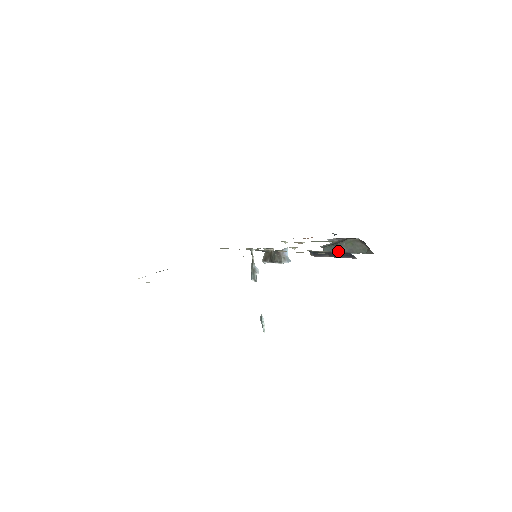
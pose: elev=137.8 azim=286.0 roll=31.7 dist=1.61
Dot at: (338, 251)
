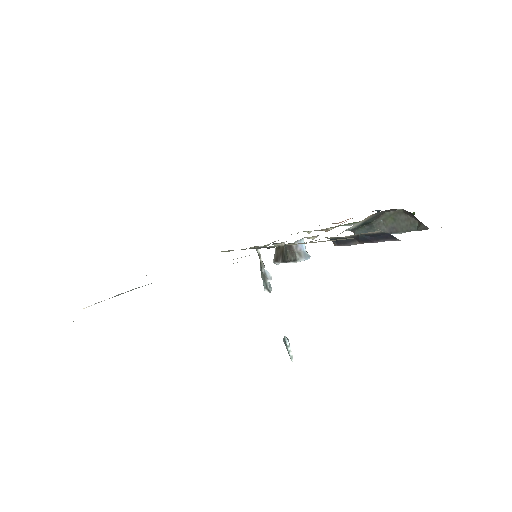
Dot at: (368, 232)
